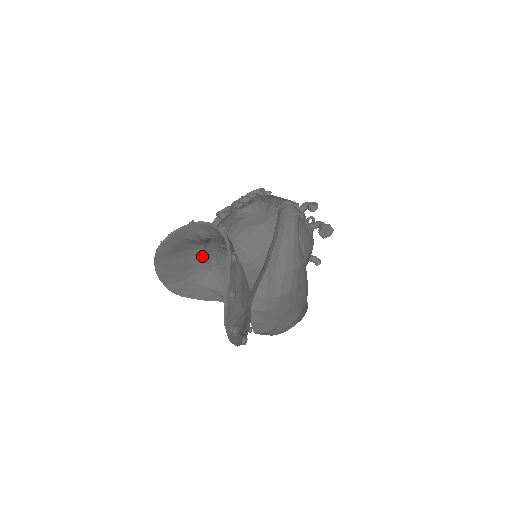
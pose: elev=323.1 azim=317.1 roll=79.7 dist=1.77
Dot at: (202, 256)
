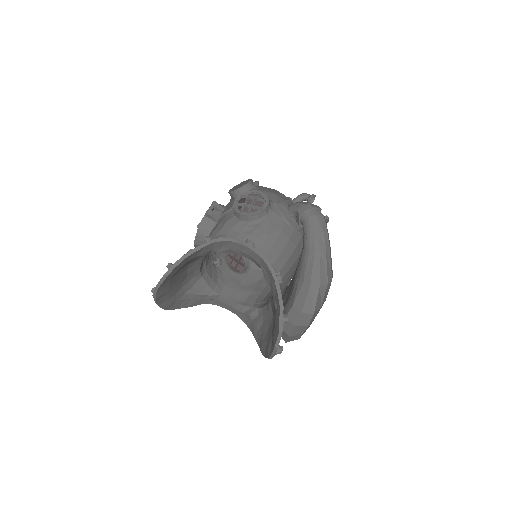
Dot at: (199, 265)
